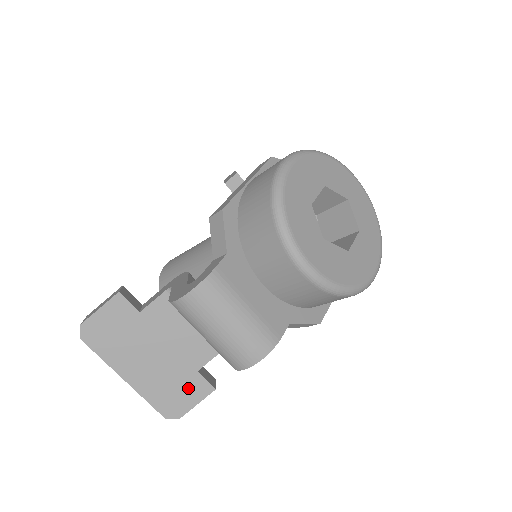
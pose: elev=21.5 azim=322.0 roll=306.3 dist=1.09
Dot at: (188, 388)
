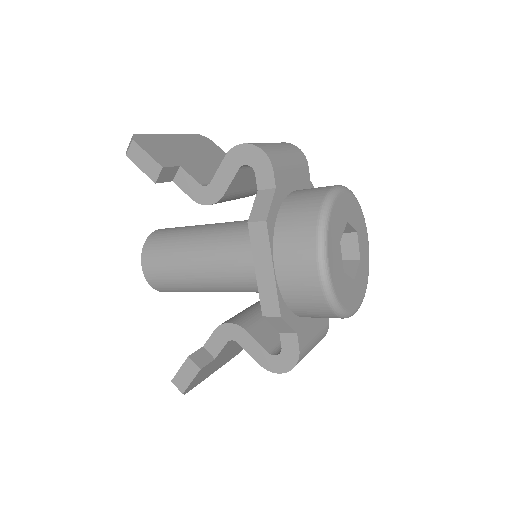
Dot at: occluded
